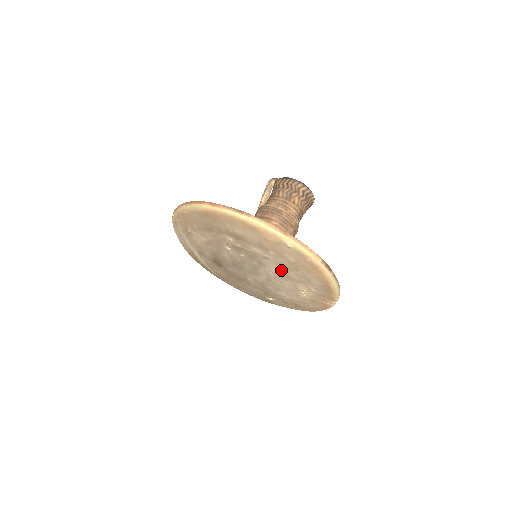
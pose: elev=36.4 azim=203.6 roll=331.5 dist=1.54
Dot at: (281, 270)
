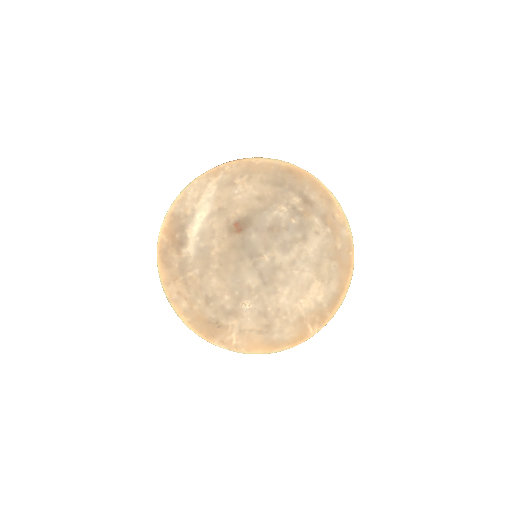
Dot at: (318, 254)
